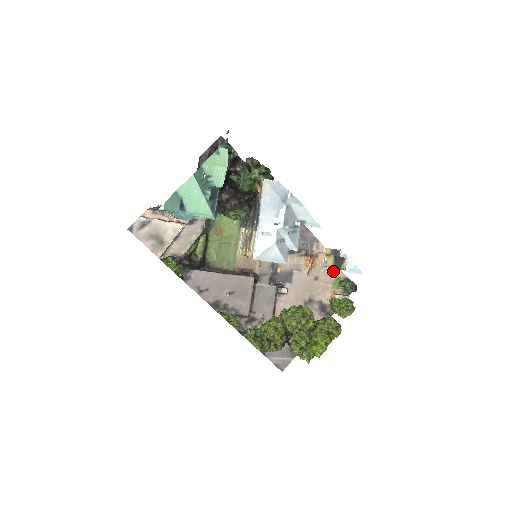
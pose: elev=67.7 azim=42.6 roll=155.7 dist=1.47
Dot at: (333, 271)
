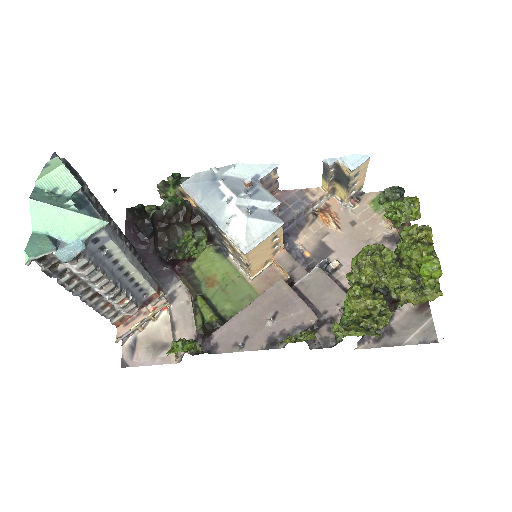
Dot at: (360, 201)
